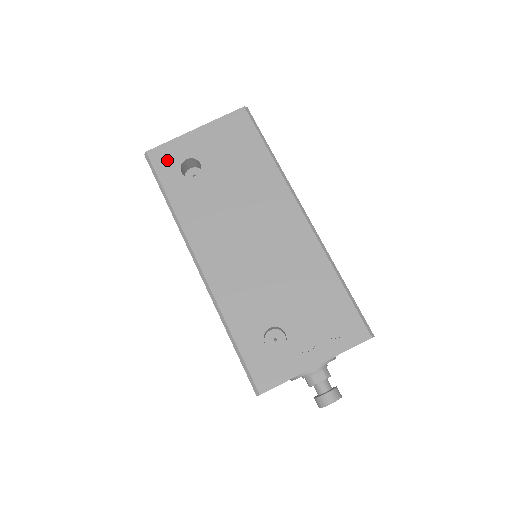
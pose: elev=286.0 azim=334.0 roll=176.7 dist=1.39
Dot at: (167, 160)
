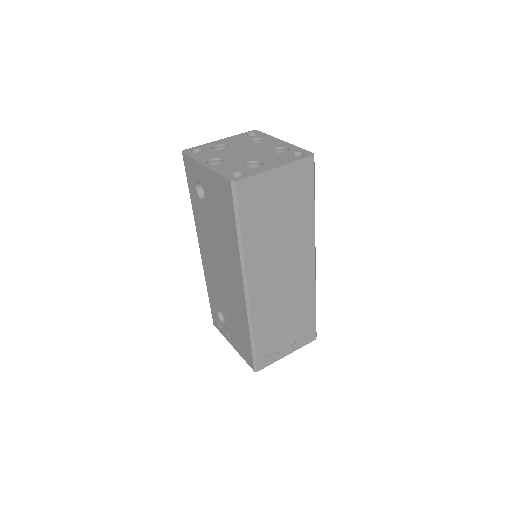
Dot at: (190, 171)
